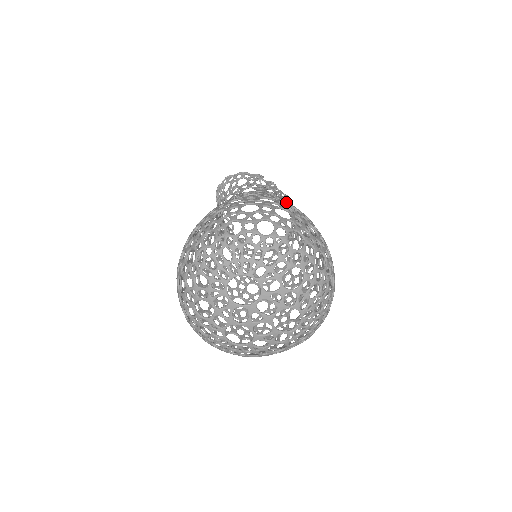
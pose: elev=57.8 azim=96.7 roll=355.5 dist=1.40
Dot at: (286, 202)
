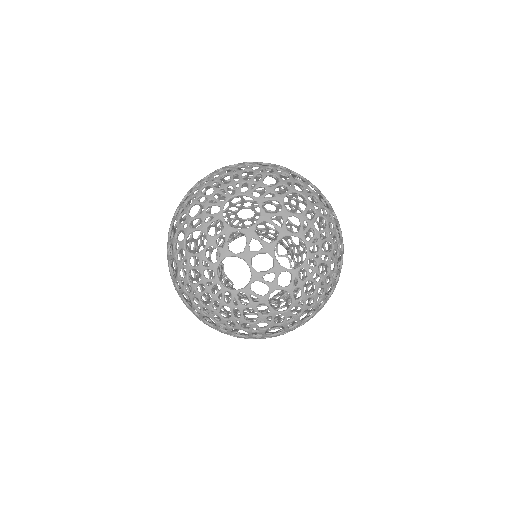
Dot at: occluded
